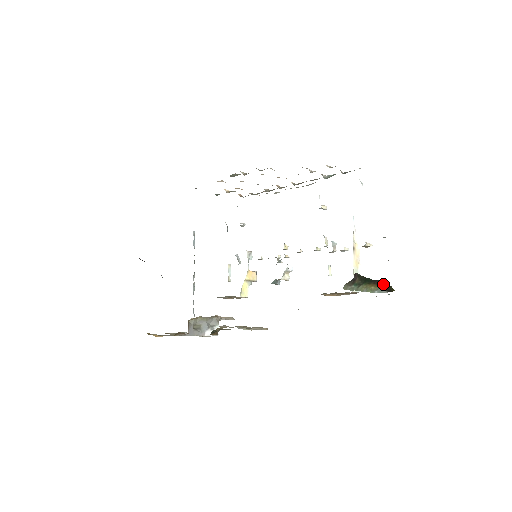
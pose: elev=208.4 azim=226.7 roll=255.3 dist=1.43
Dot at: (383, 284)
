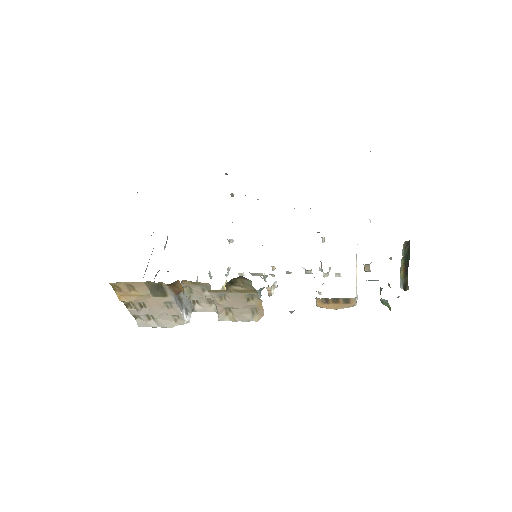
Dot at: (405, 277)
